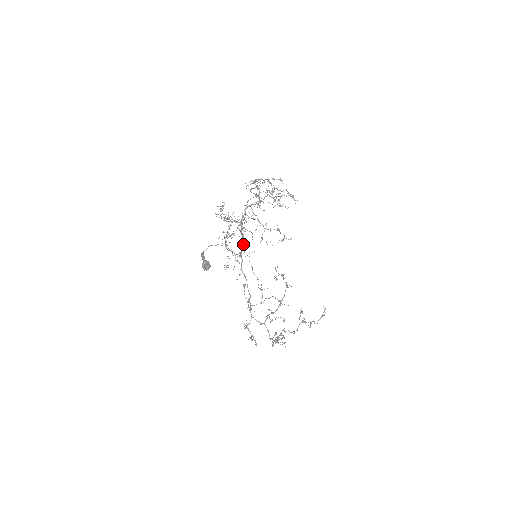
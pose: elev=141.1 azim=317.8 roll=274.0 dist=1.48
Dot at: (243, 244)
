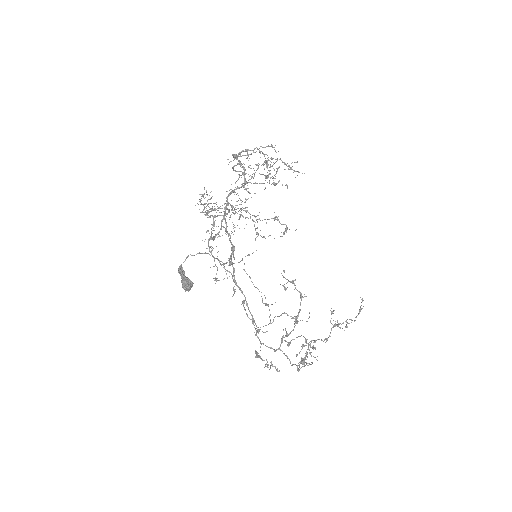
Dot at: (231, 247)
